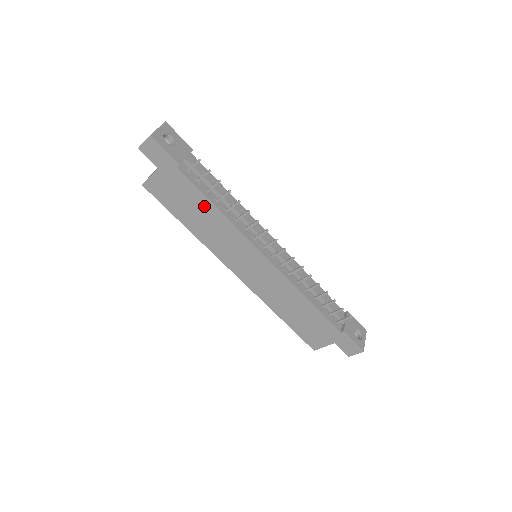
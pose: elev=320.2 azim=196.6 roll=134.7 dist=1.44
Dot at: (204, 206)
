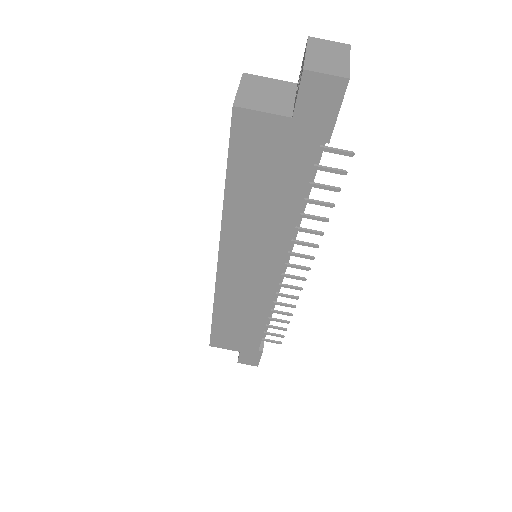
Dot at: (287, 198)
